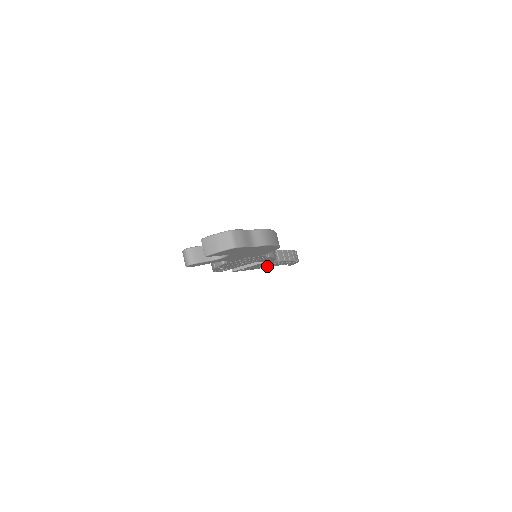
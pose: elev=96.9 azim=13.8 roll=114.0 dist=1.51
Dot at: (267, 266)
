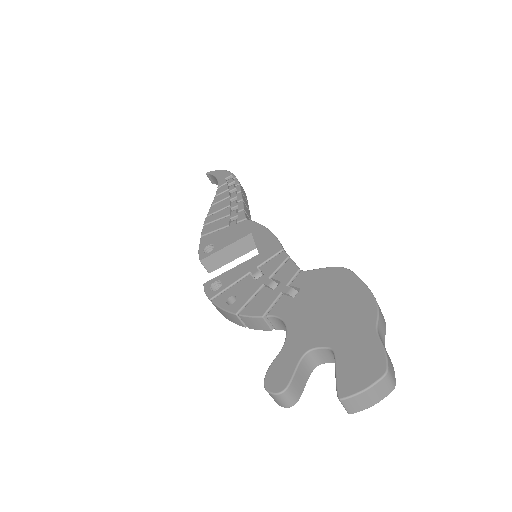
Dot at: occluded
